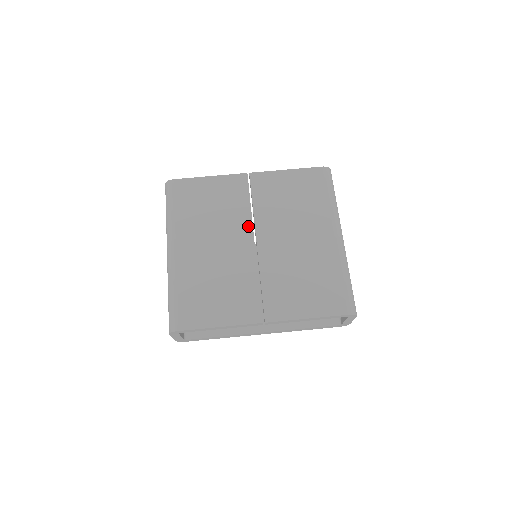
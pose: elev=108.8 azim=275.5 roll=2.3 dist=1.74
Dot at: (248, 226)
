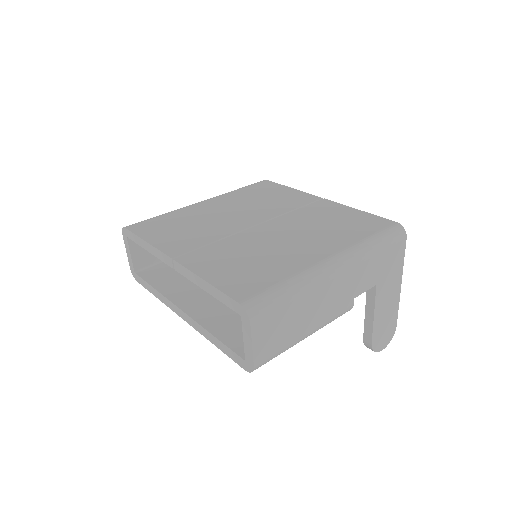
Dot at: (269, 216)
